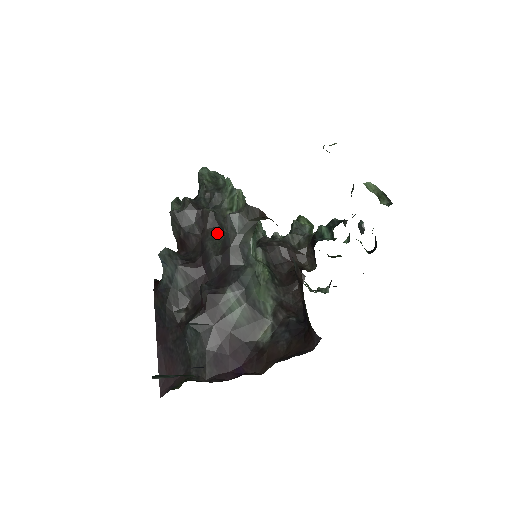
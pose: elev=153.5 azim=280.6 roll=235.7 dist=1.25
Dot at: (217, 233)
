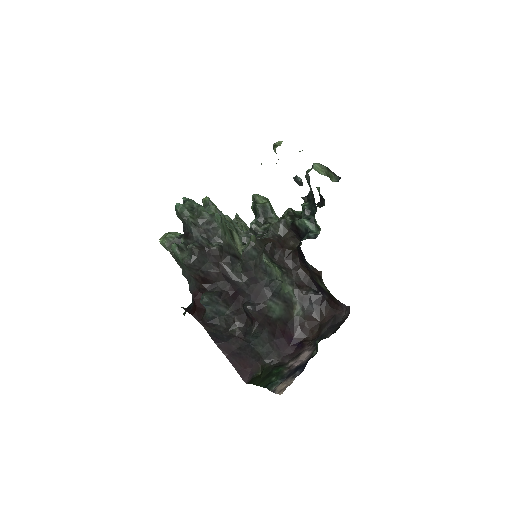
Dot at: (231, 262)
